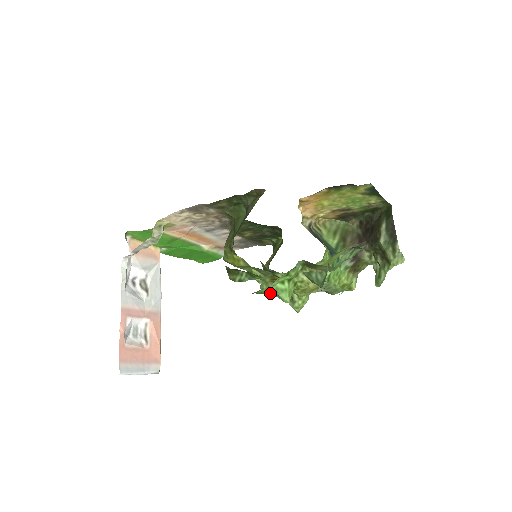
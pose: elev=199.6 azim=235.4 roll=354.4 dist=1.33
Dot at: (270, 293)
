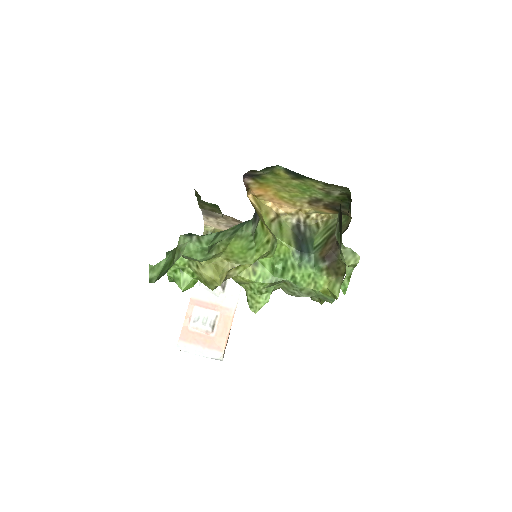
Dot at: occluded
